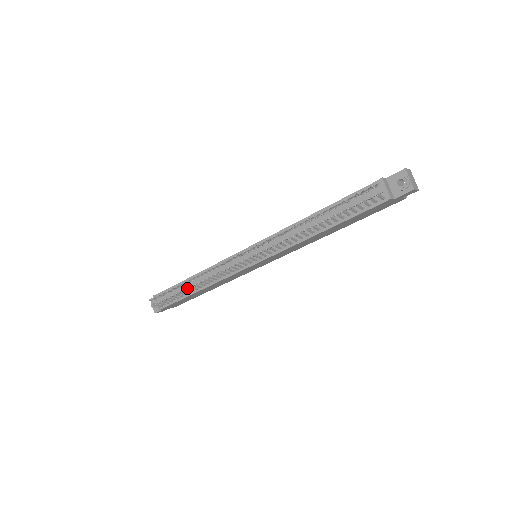
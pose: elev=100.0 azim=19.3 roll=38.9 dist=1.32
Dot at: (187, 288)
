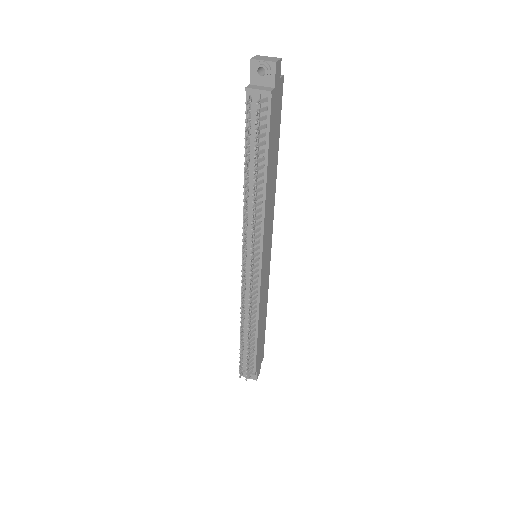
Dot at: (247, 338)
